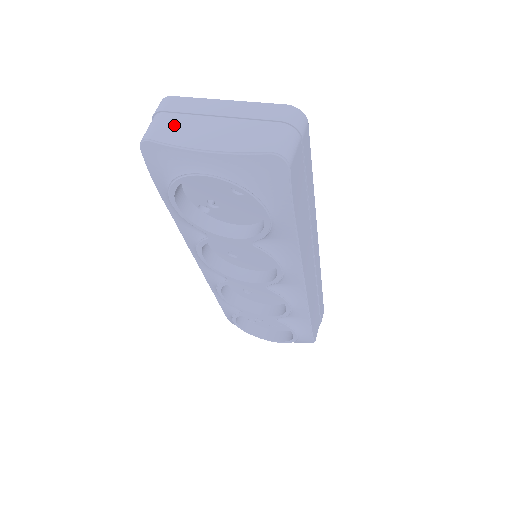
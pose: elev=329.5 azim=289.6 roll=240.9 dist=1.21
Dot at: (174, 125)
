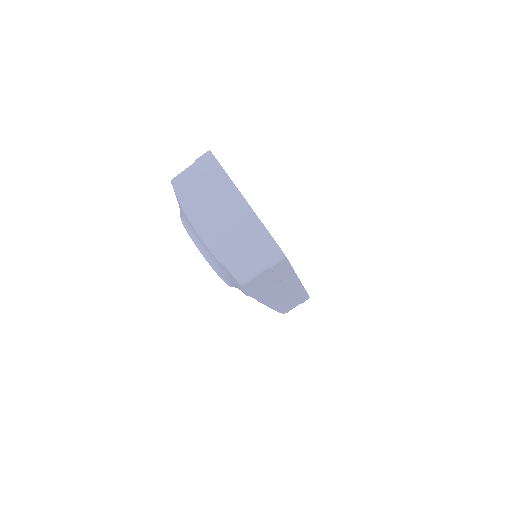
Dot at: (196, 189)
